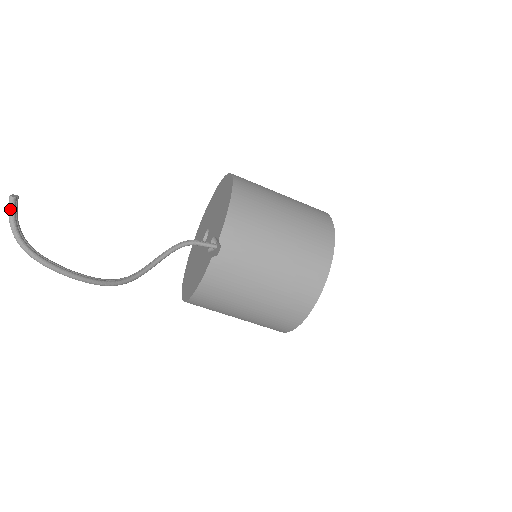
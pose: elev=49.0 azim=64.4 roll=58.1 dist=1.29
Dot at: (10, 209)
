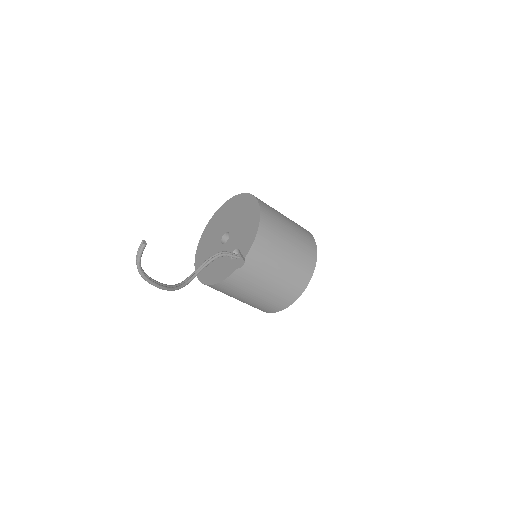
Dot at: (141, 251)
